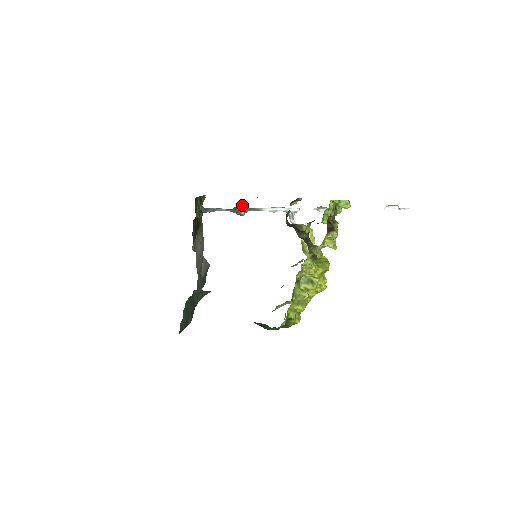
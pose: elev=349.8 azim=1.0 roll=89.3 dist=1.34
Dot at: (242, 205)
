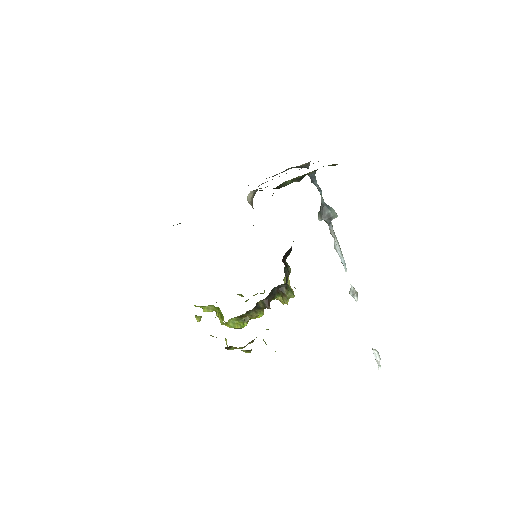
Dot at: (330, 215)
